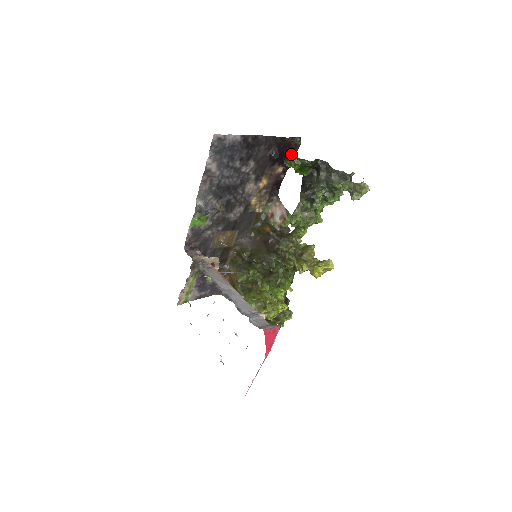
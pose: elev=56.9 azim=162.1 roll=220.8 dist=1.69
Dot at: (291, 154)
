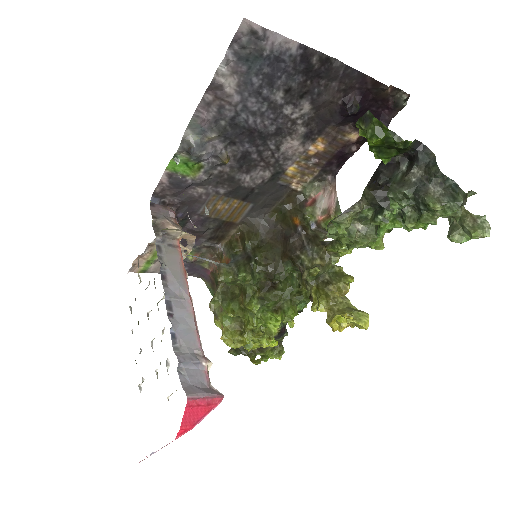
Dot at: (382, 117)
